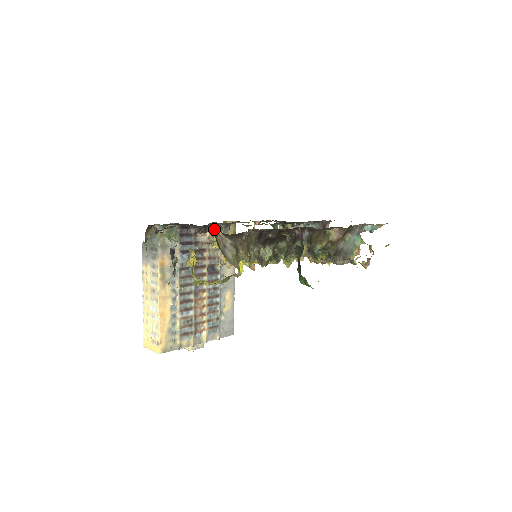
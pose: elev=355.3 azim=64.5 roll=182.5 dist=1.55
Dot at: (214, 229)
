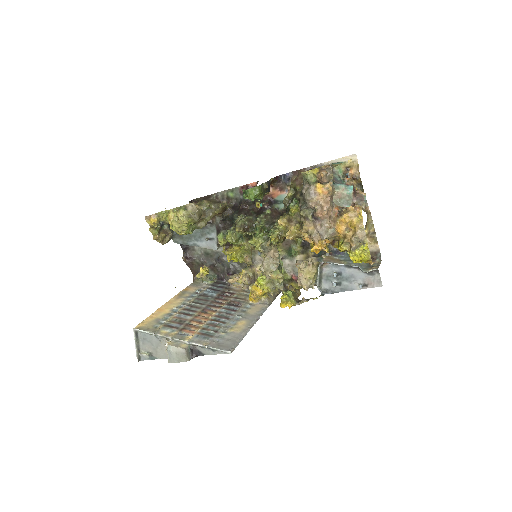
Dot at: occluded
